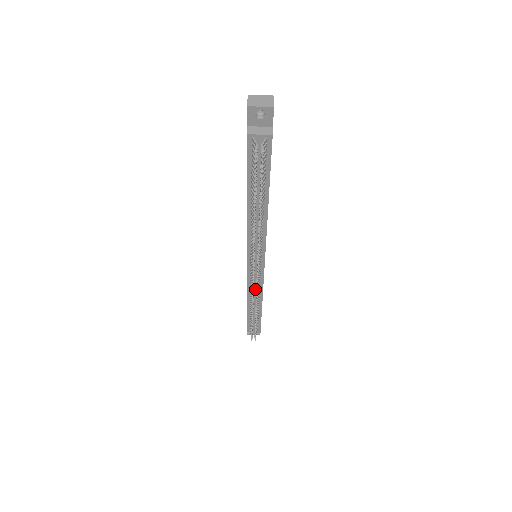
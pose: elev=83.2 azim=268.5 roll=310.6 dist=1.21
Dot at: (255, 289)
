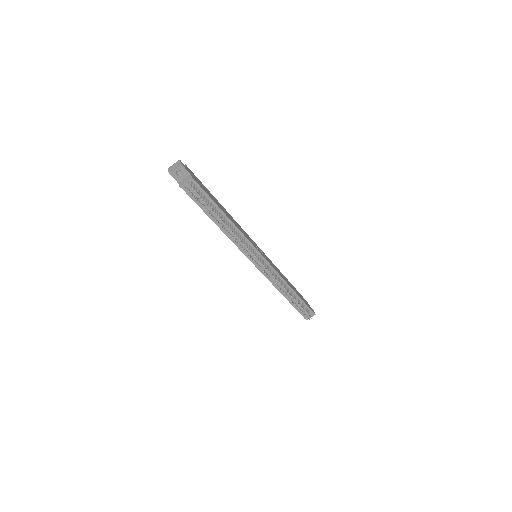
Dot at: occluded
